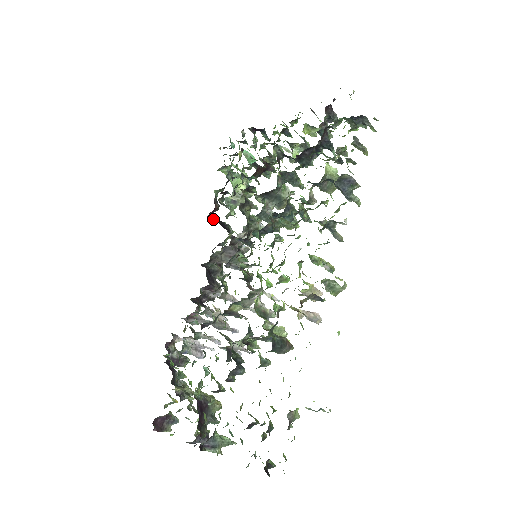
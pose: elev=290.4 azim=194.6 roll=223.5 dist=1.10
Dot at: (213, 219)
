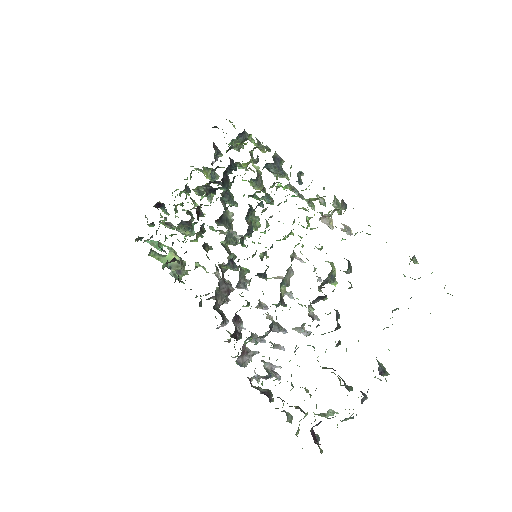
Dot at: occluded
